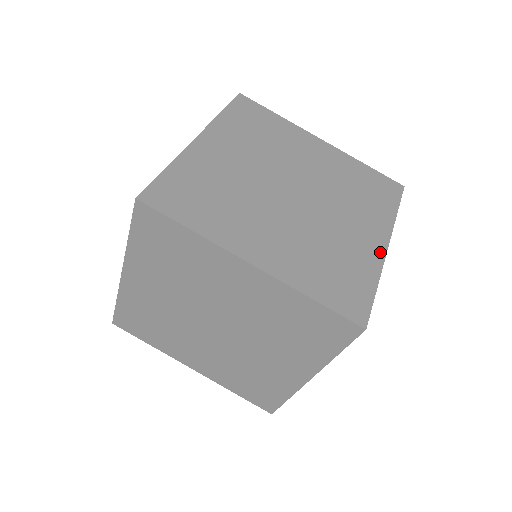
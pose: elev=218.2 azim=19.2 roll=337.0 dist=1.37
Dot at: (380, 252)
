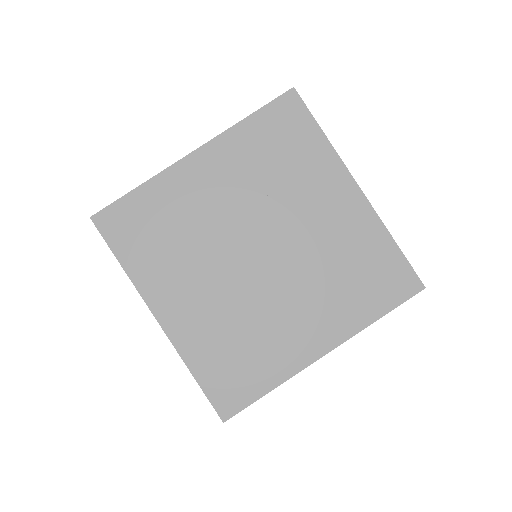
Dot at: occluded
